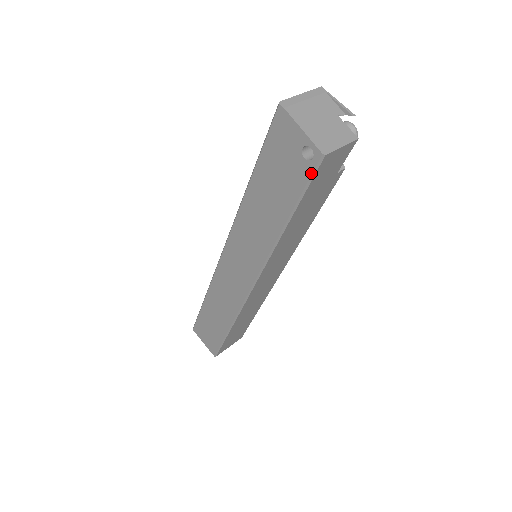
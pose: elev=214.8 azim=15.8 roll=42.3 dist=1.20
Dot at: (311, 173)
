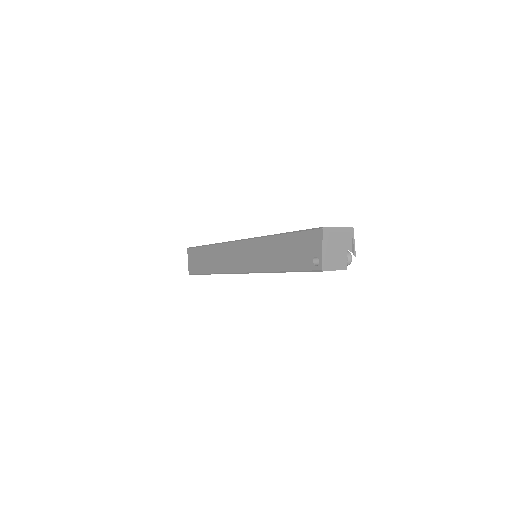
Dot at: (311, 270)
